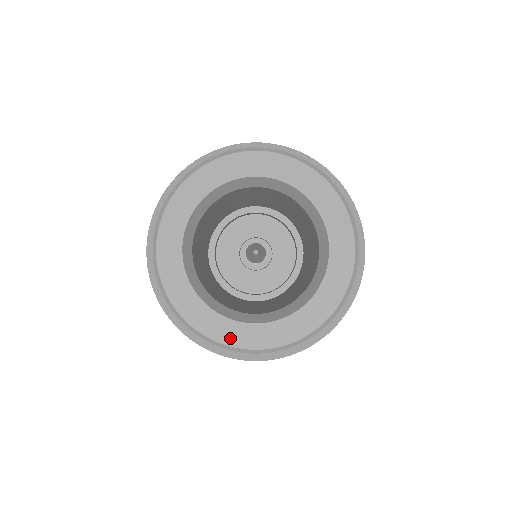
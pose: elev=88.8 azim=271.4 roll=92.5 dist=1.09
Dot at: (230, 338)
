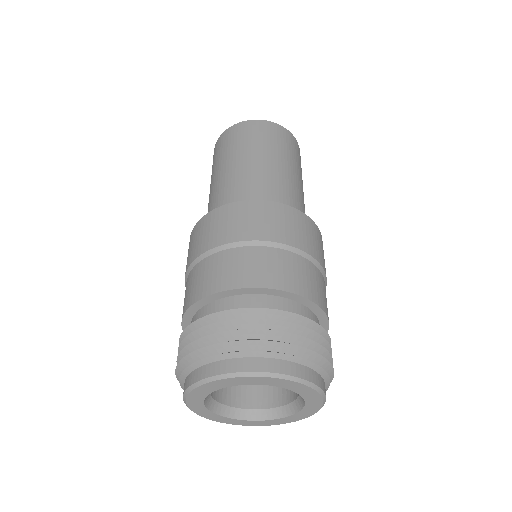
Dot at: (223, 421)
